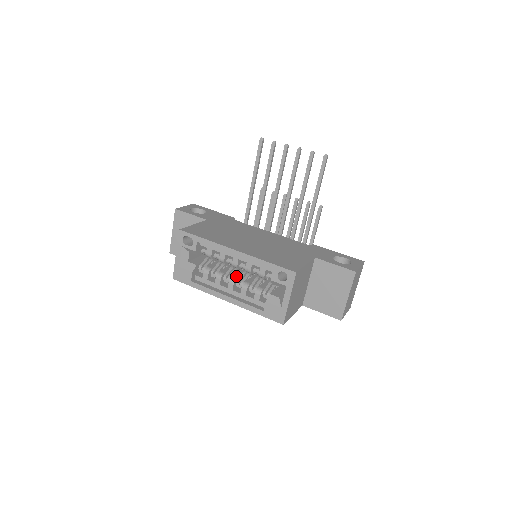
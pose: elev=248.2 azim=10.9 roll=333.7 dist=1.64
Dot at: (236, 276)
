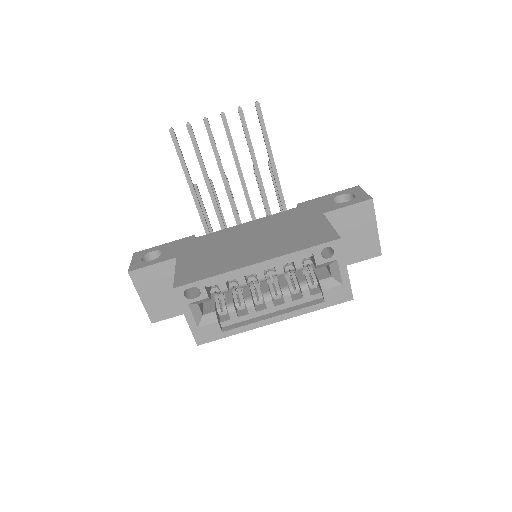
Dot at: (265, 290)
